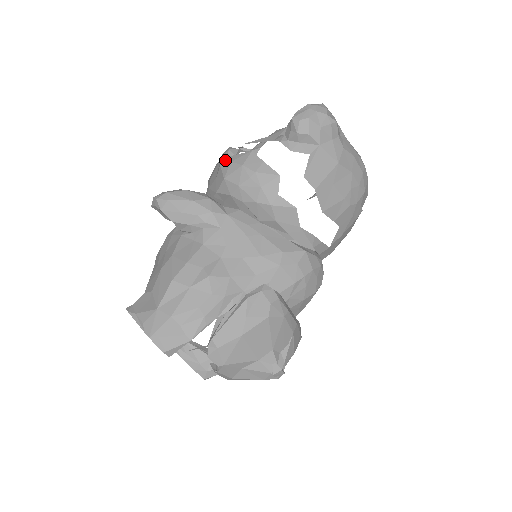
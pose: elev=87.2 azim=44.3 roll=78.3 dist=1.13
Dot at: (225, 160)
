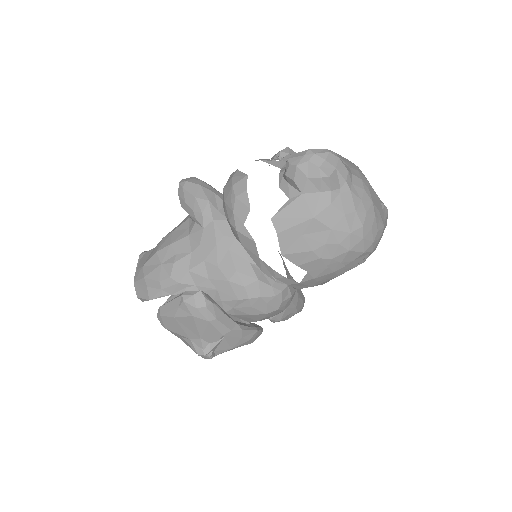
Dot at: (234, 172)
